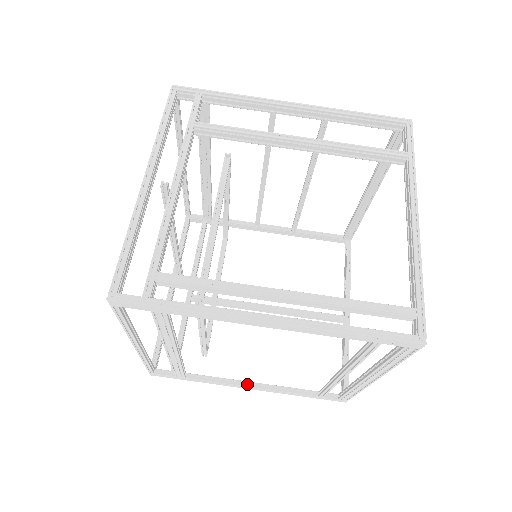
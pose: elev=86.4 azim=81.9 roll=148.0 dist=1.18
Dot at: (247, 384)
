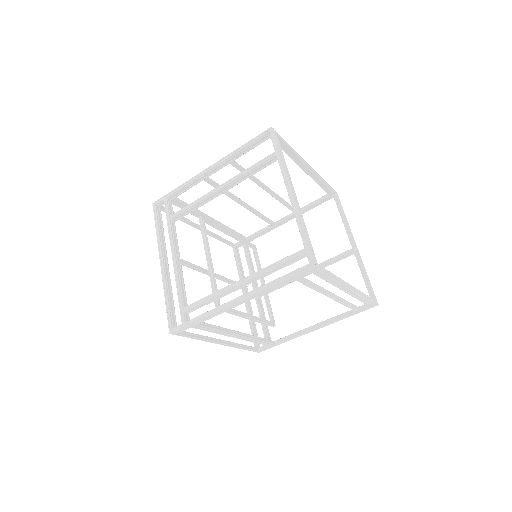
Dot at: (311, 328)
